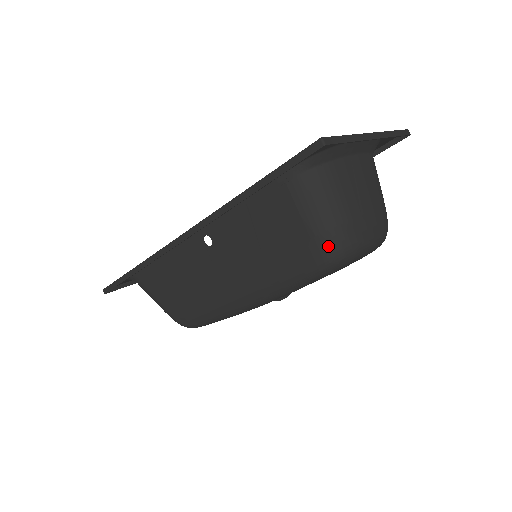
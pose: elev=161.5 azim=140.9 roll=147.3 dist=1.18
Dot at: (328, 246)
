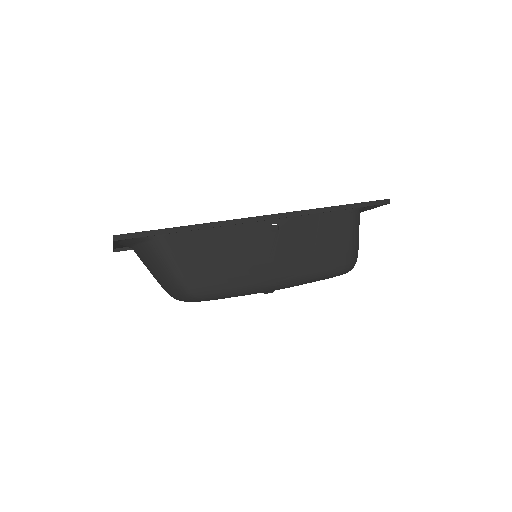
Dot at: (354, 257)
